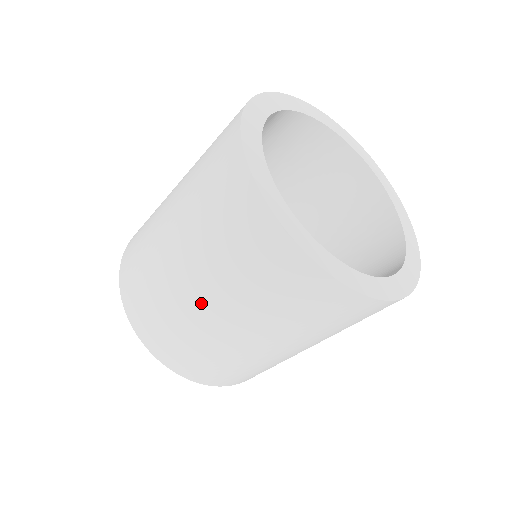
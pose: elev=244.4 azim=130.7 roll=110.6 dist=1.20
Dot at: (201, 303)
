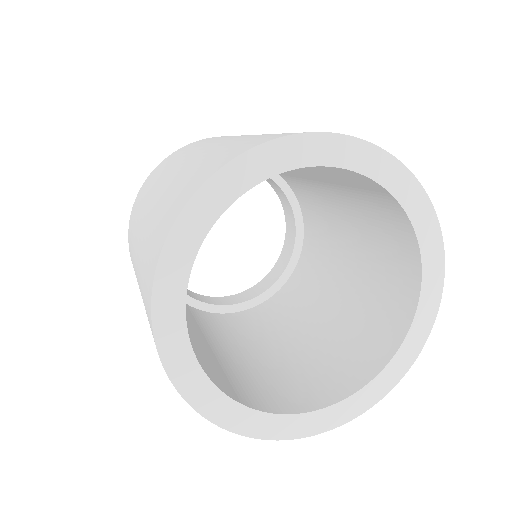
Dot at: occluded
